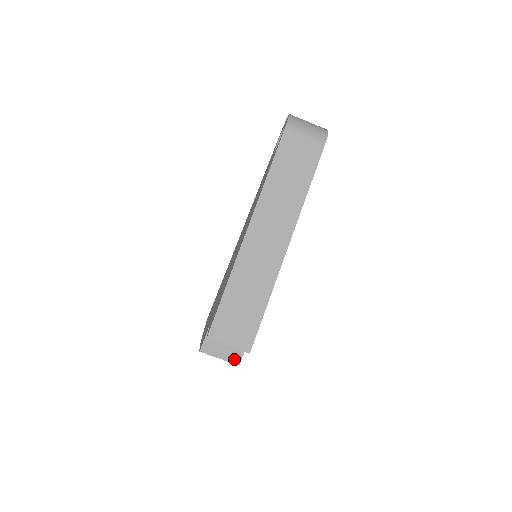
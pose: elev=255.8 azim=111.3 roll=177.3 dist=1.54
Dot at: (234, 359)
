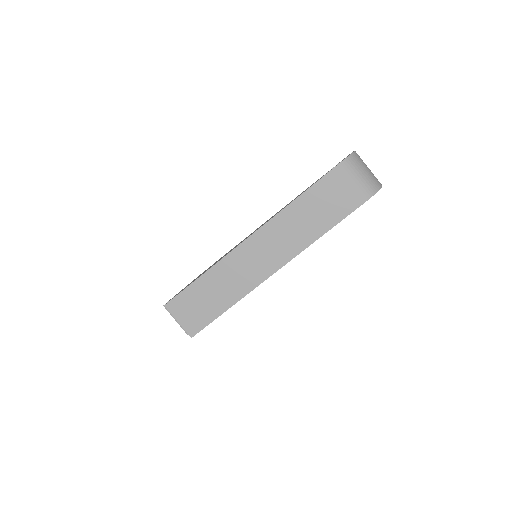
Dot at: occluded
